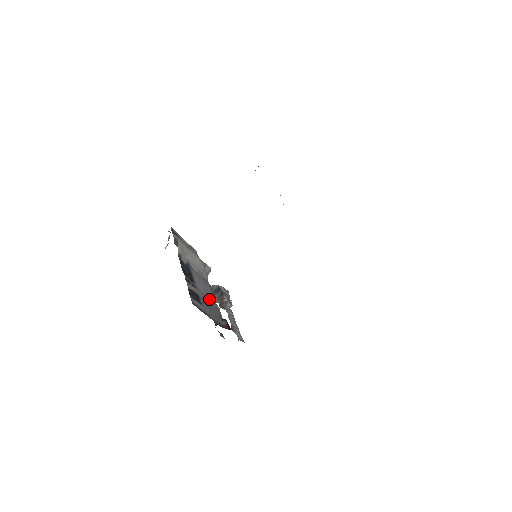
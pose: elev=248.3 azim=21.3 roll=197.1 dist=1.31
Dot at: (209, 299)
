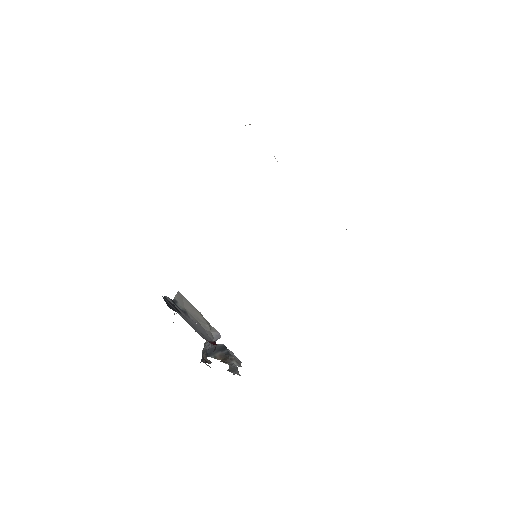
Dot at: (199, 330)
